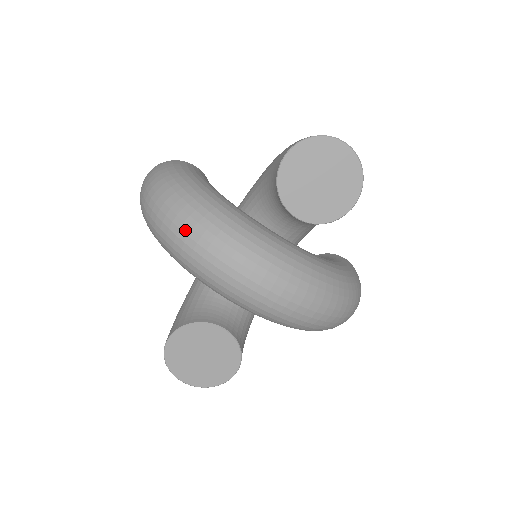
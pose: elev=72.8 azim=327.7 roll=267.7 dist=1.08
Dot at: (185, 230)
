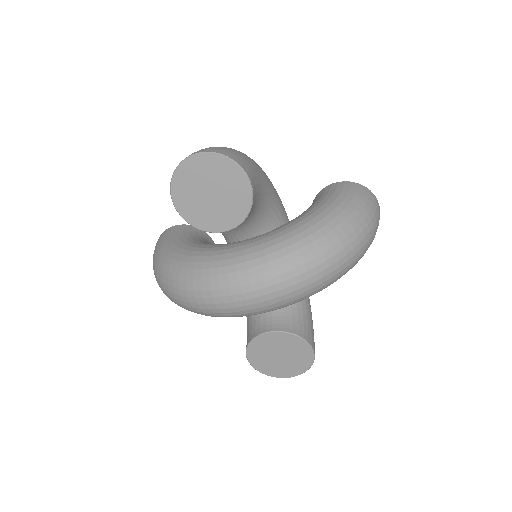
Dot at: (179, 299)
